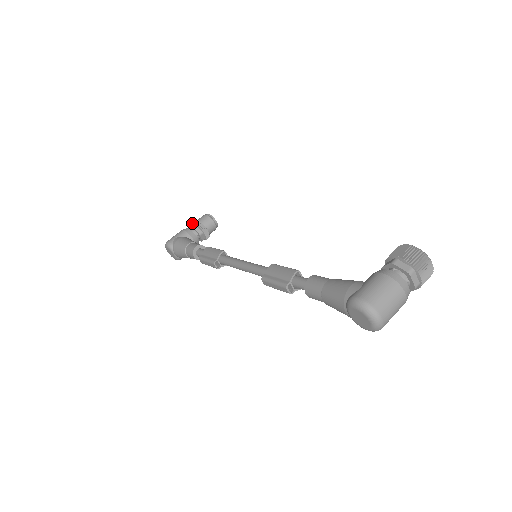
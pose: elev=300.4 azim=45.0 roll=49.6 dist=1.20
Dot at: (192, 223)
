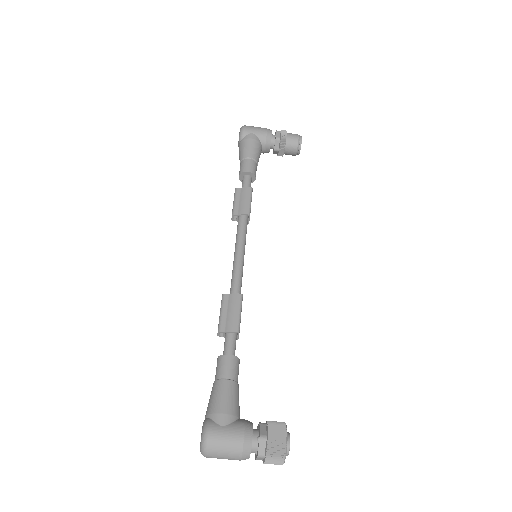
Dot at: (281, 132)
